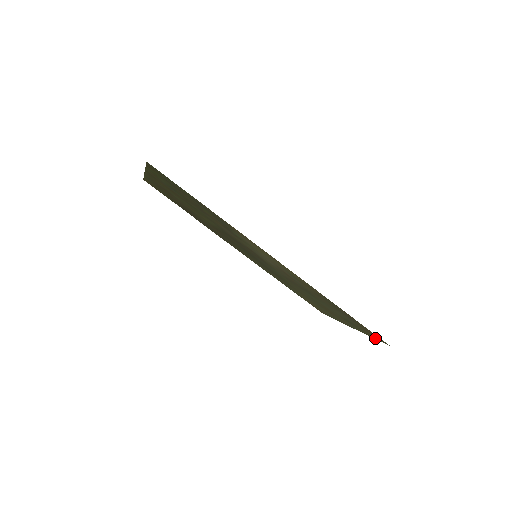
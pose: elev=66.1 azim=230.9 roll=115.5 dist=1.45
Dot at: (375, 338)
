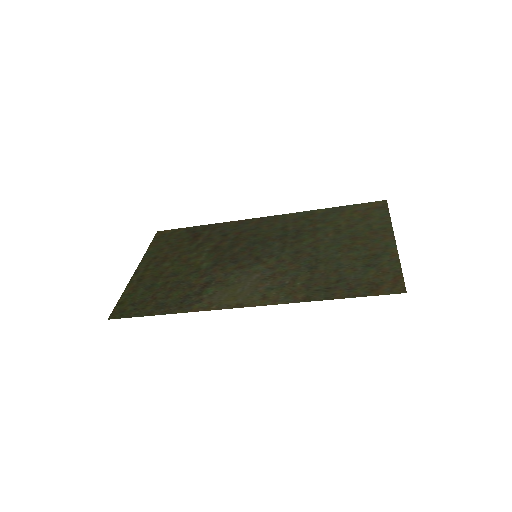
Dot at: (399, 275)
